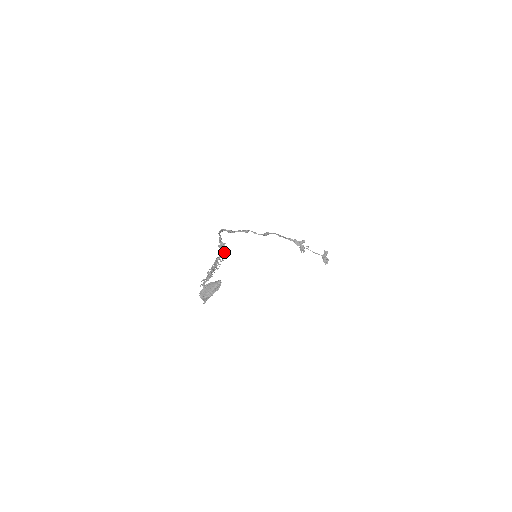
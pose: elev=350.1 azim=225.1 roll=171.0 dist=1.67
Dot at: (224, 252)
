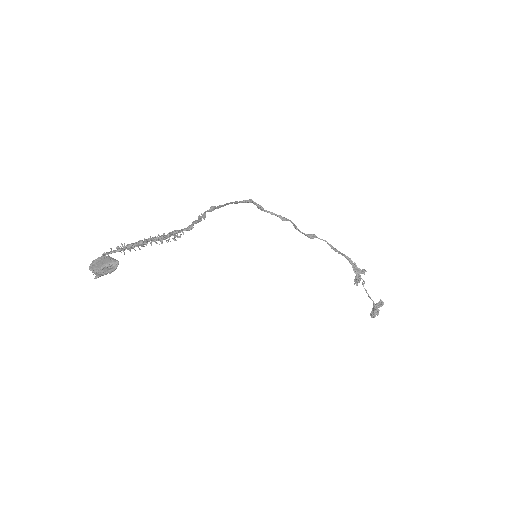
Dot at: (192, 227)
